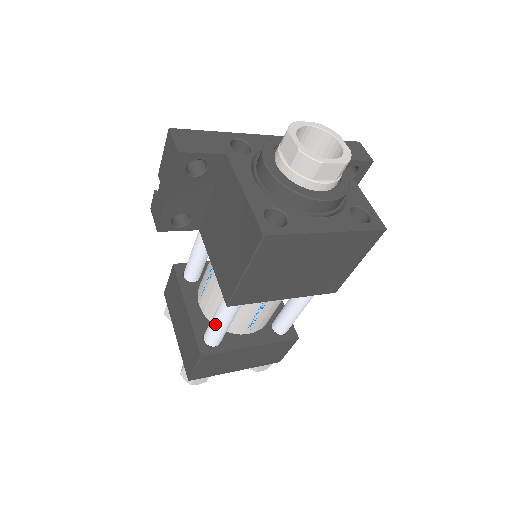
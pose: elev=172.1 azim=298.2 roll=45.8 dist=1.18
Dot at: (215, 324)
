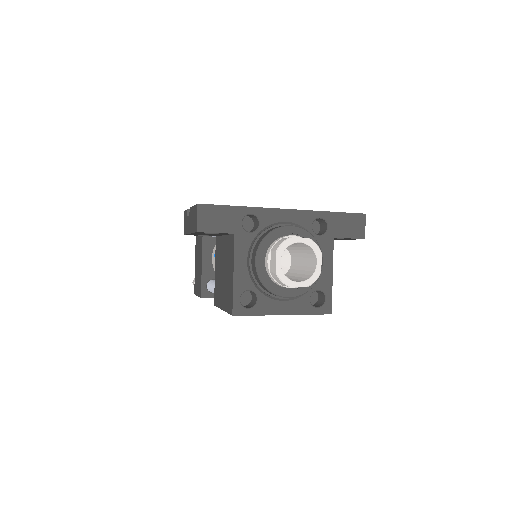
Dot at: (212, 291)
